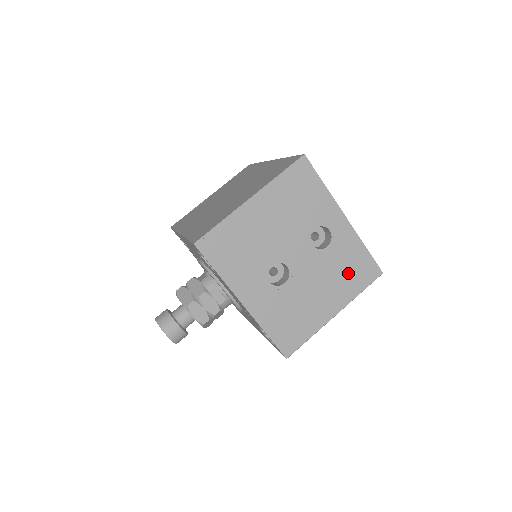
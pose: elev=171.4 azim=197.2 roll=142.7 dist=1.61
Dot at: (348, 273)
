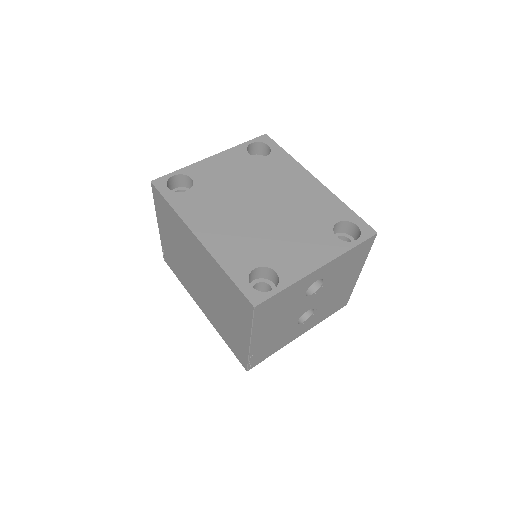
Dot at: (351, 264)
